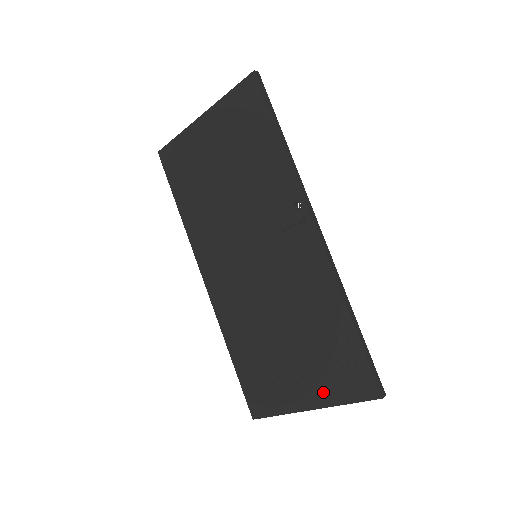
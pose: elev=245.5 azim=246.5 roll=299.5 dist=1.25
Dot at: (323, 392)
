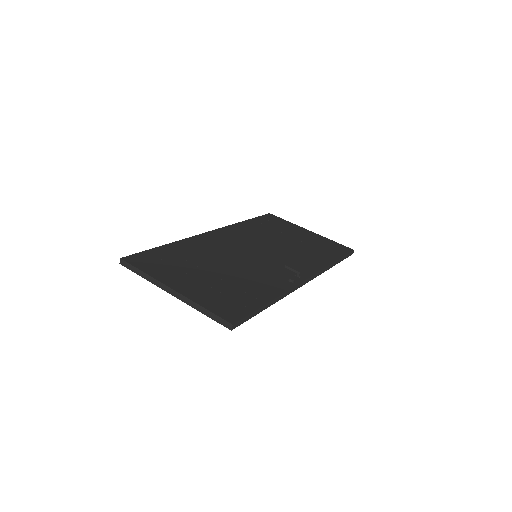
Dot at: occluded
